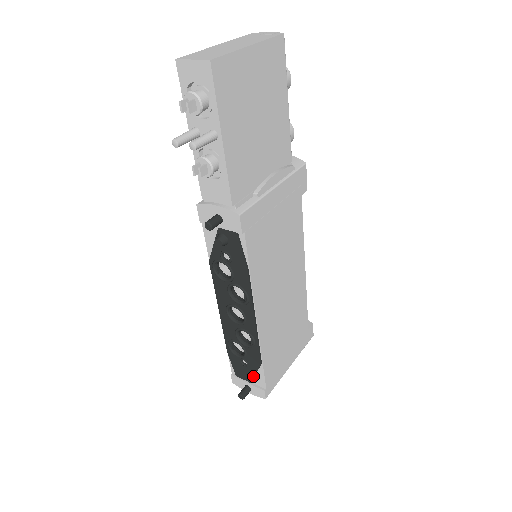
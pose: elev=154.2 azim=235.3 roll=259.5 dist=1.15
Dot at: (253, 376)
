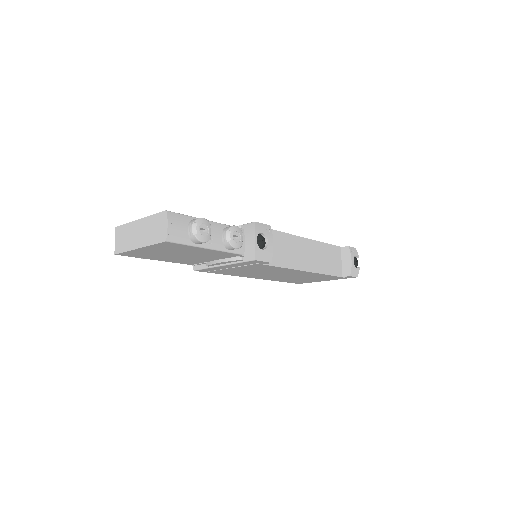
Dot at: occluded
